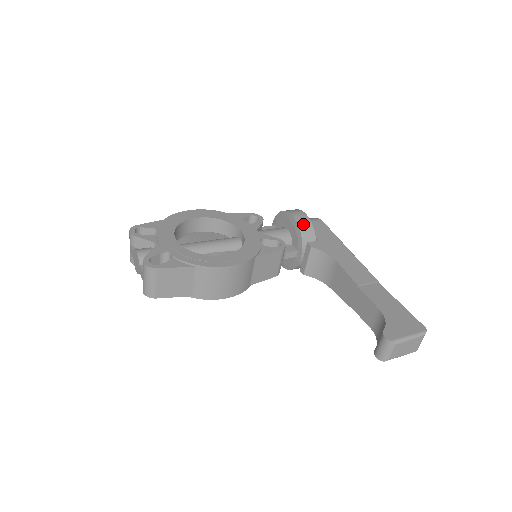
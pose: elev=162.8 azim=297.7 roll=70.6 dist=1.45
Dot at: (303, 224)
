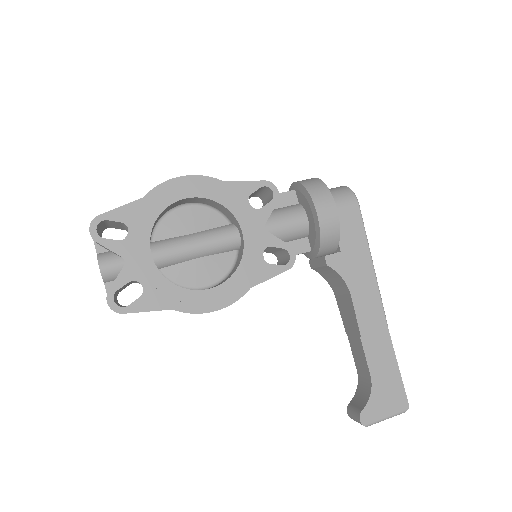
Dot at: (327, 231)
